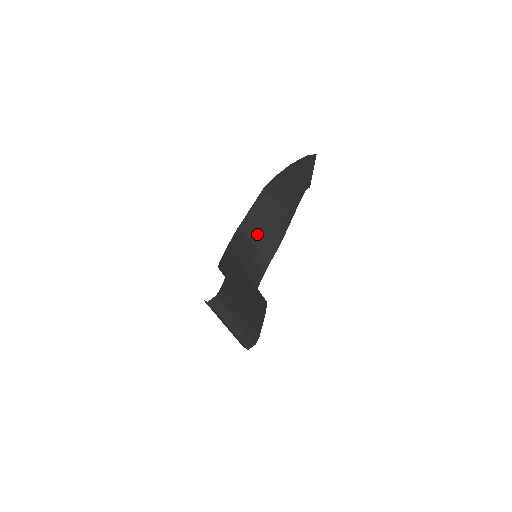
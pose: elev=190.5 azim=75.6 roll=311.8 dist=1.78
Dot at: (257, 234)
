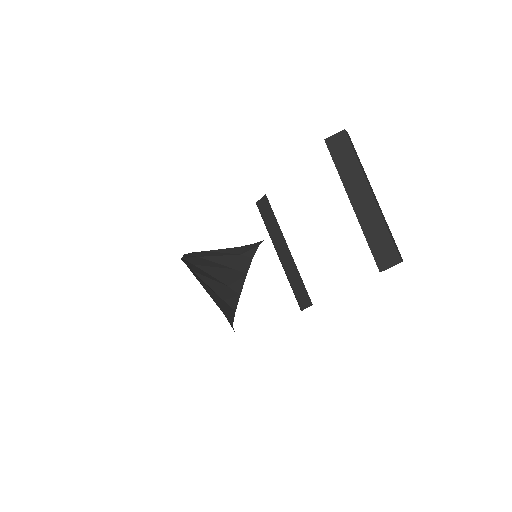
Dot at: (204, 283)
